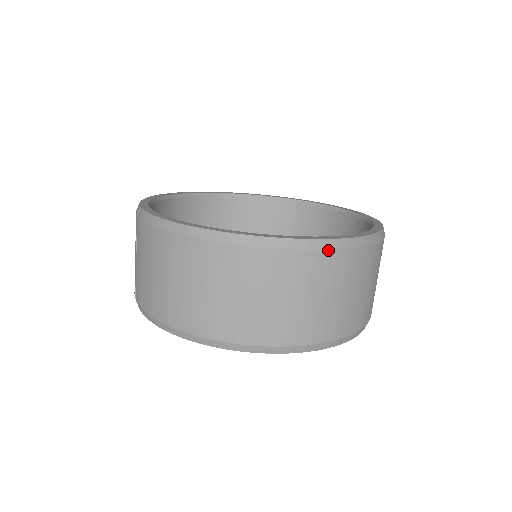
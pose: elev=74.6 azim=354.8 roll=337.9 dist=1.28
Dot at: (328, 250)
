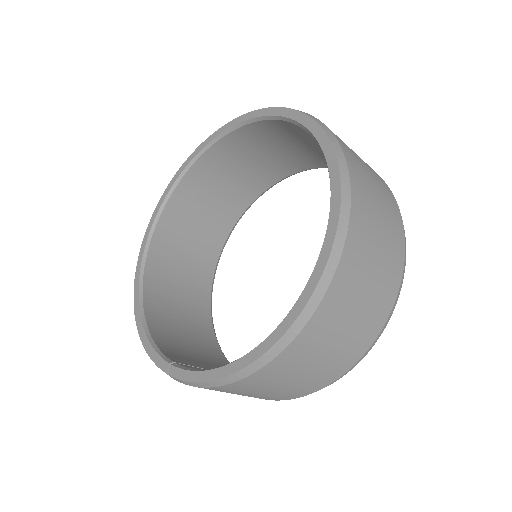
Dot at: (344, 248)
